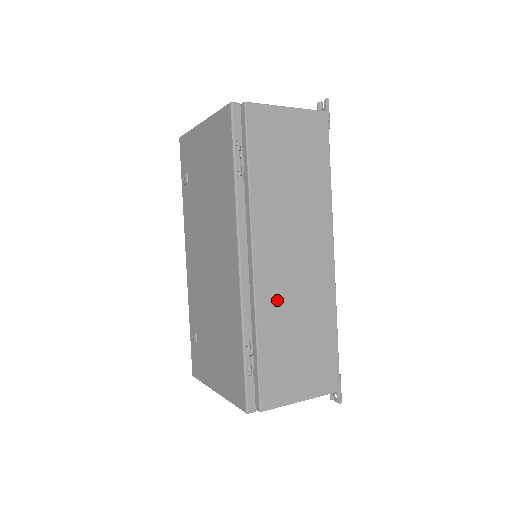
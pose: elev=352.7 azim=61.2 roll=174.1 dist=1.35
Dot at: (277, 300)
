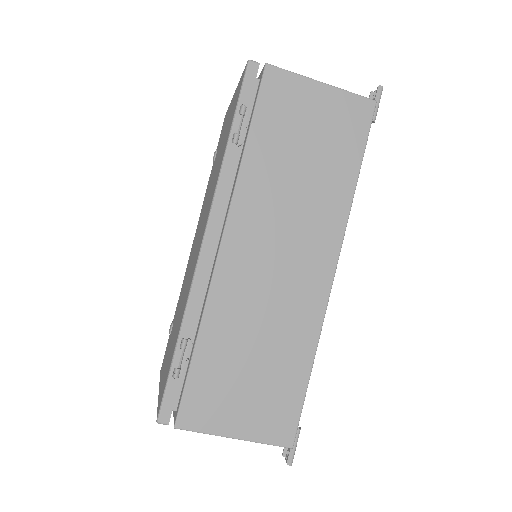
Dot at: (238, 302)
